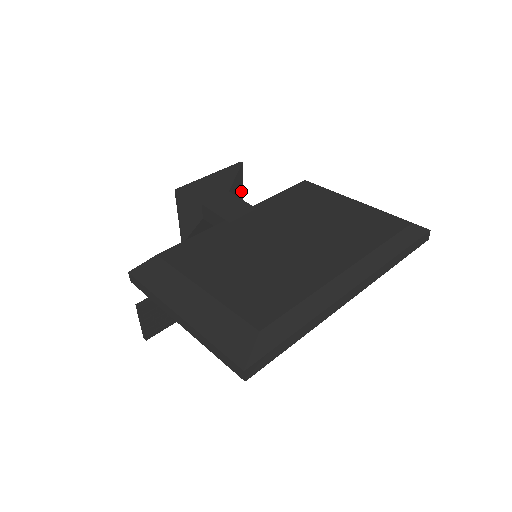
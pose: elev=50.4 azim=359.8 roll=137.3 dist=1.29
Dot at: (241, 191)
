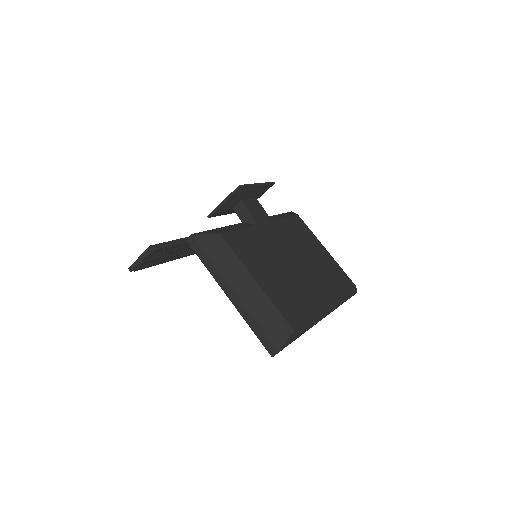
Dot at: occluded
